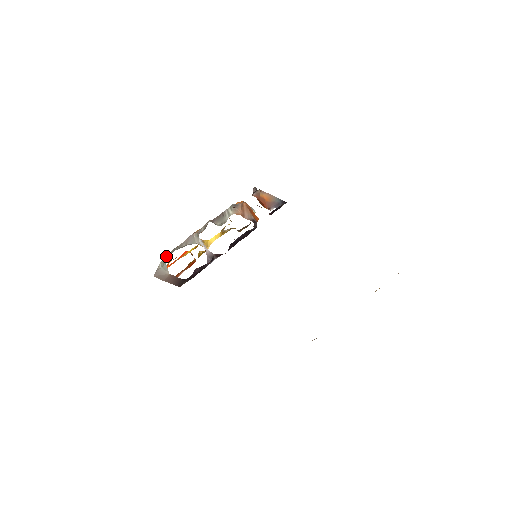
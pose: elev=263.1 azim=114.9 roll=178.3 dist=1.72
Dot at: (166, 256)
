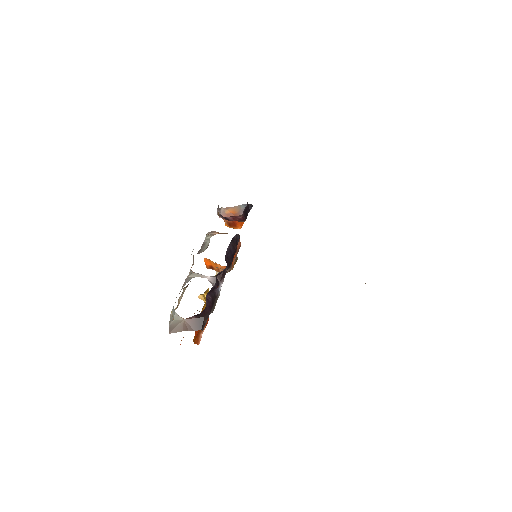
Dot at: (172, 310)
